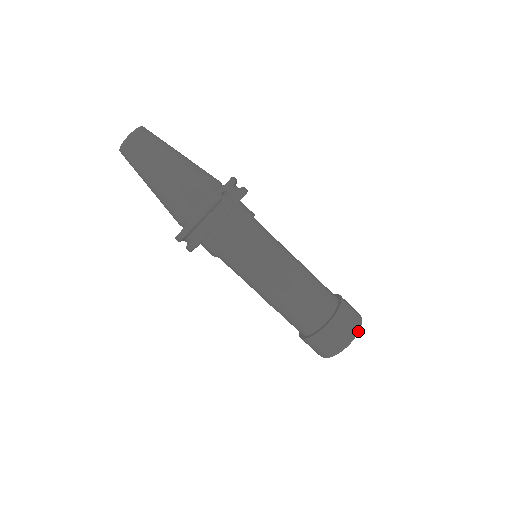
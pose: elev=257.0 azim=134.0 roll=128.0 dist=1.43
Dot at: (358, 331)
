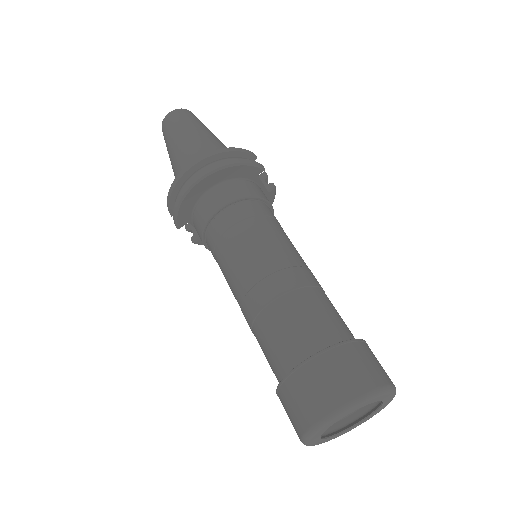
Dot at: (393, 387)
